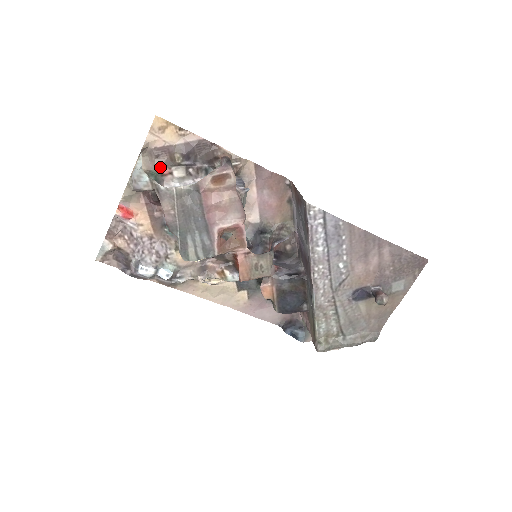
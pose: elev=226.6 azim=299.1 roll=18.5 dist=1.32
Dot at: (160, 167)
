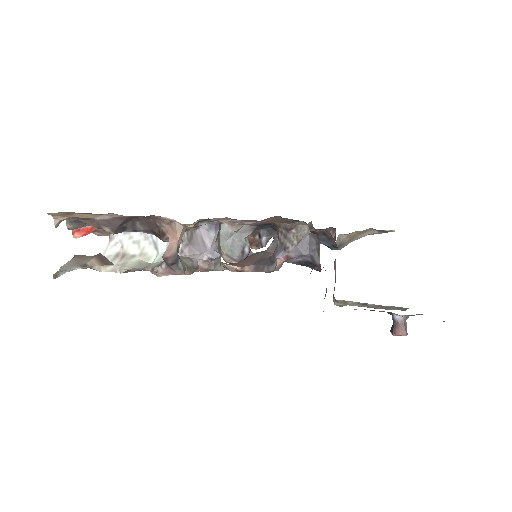
Dot at: (93, 225)
